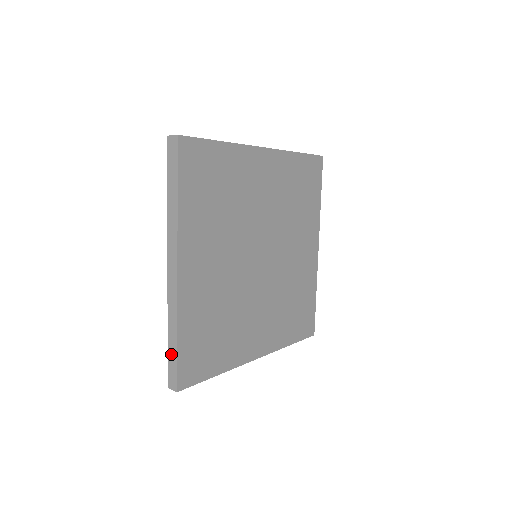
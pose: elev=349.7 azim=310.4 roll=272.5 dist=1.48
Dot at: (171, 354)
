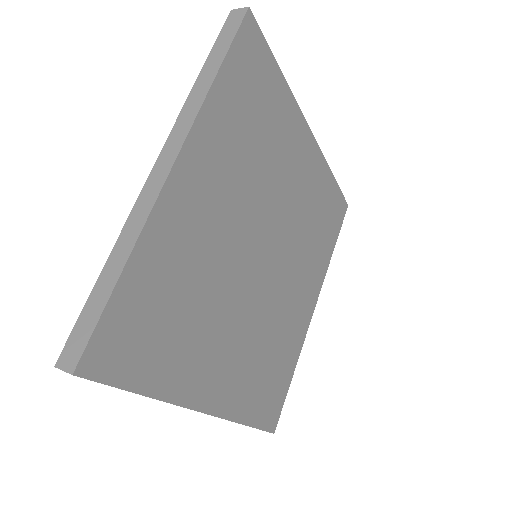
Dot at: (94, 300)
